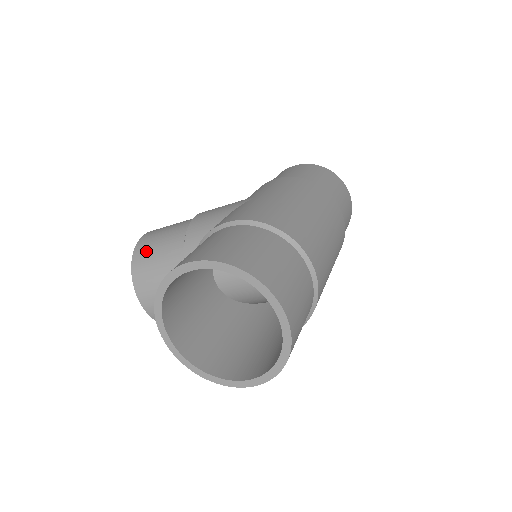
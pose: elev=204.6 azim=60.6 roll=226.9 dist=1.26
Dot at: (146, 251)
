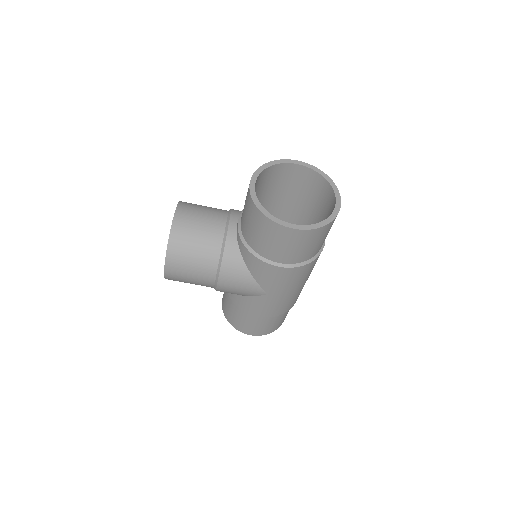
Dot at: occluded
